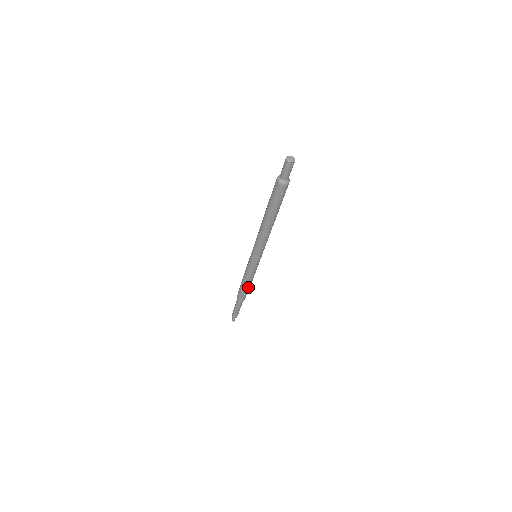
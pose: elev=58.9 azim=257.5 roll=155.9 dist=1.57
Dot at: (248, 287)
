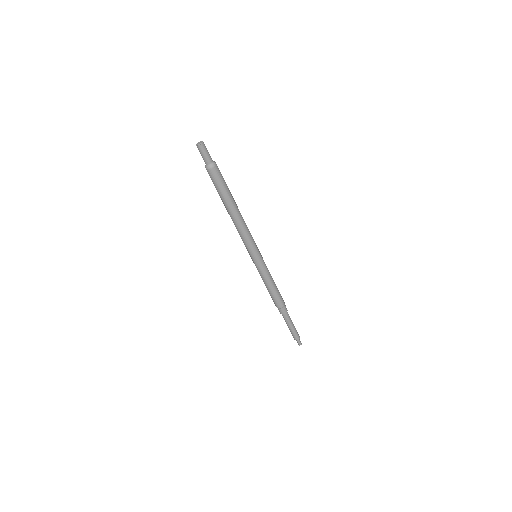
Dot at: (278, 293)
